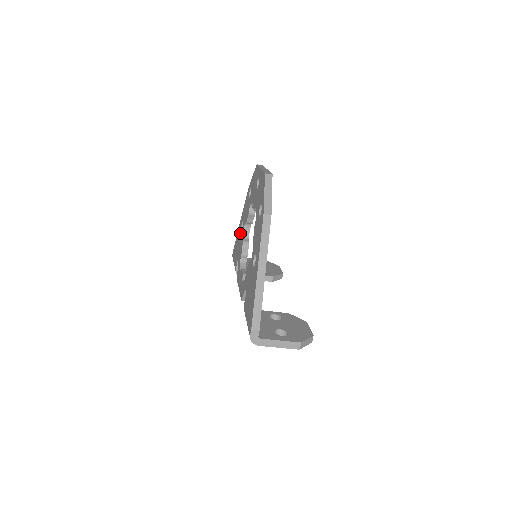
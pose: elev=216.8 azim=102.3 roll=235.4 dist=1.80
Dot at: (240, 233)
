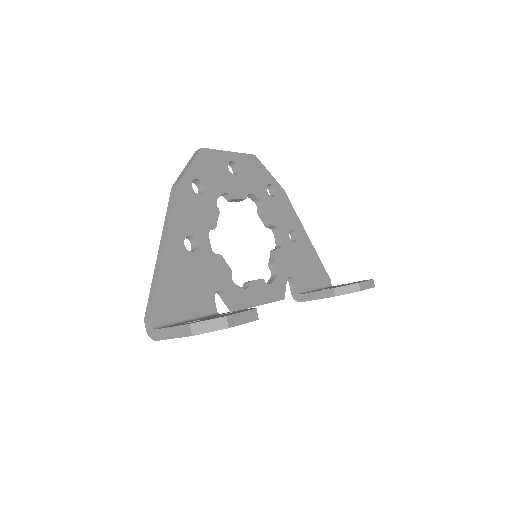
Dot at: occluded
